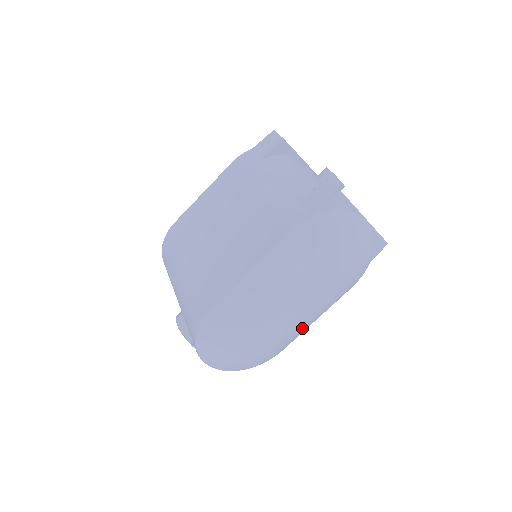
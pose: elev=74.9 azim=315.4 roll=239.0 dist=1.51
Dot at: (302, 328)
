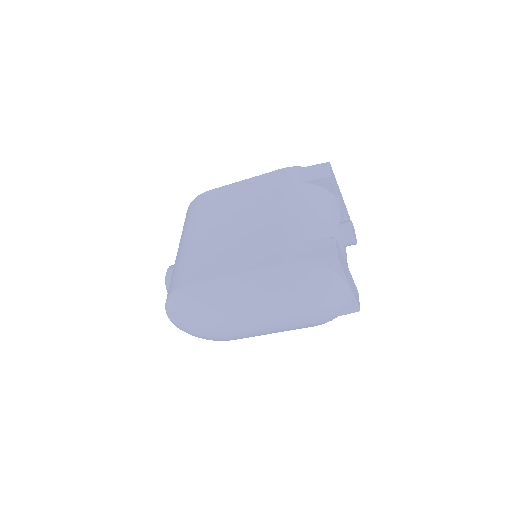
Dot at: (256, 334)
